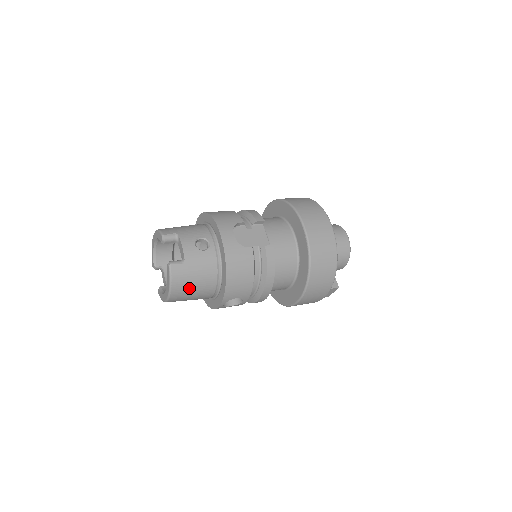
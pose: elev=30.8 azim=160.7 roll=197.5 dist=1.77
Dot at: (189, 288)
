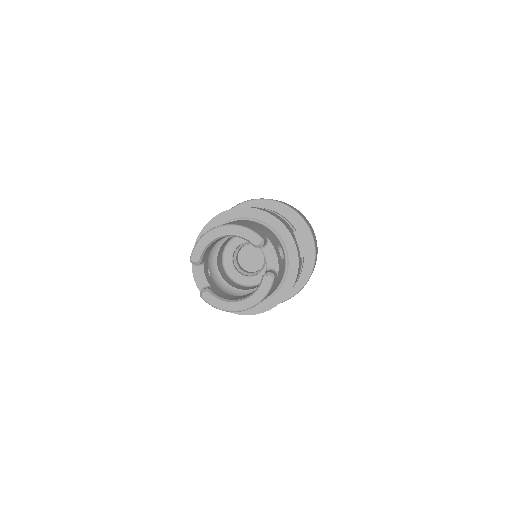
Dot at: occluded
